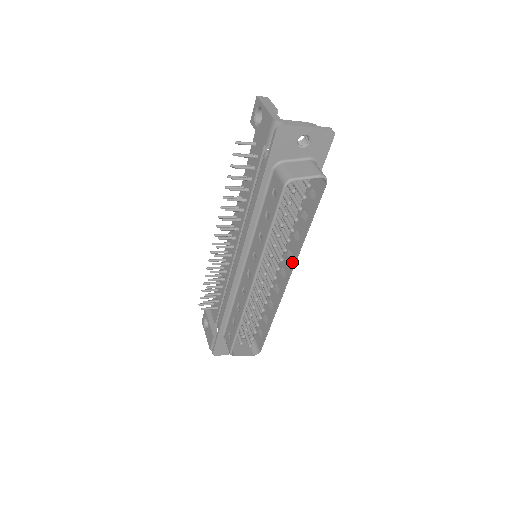
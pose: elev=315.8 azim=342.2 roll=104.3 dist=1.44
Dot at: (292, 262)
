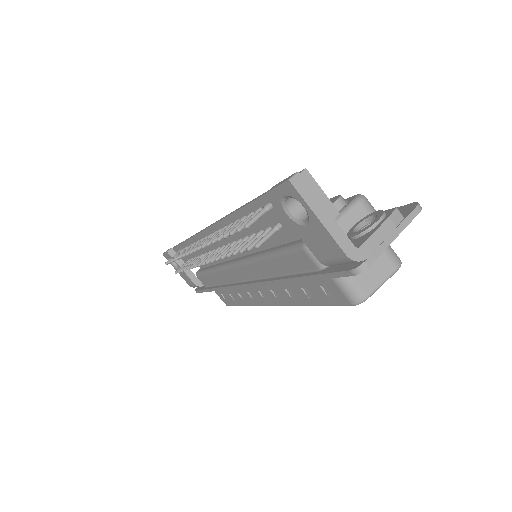
Dot at: occluded
